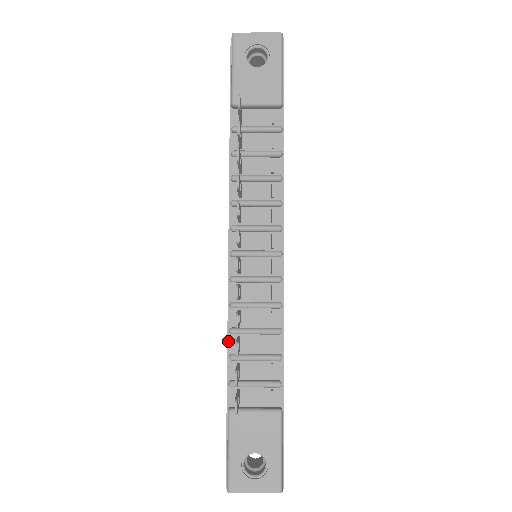
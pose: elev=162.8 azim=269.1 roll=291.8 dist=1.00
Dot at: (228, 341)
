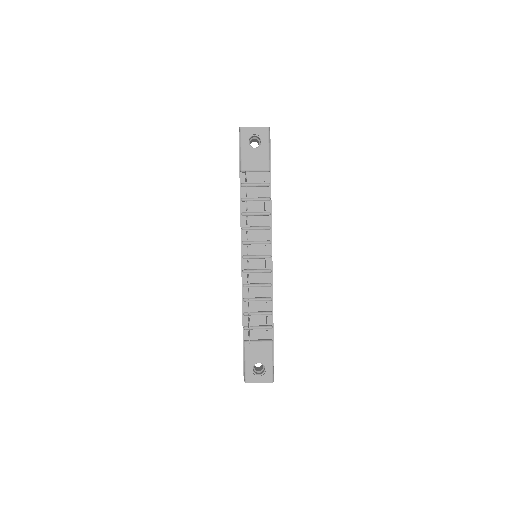
Dot at: (242, 305)
